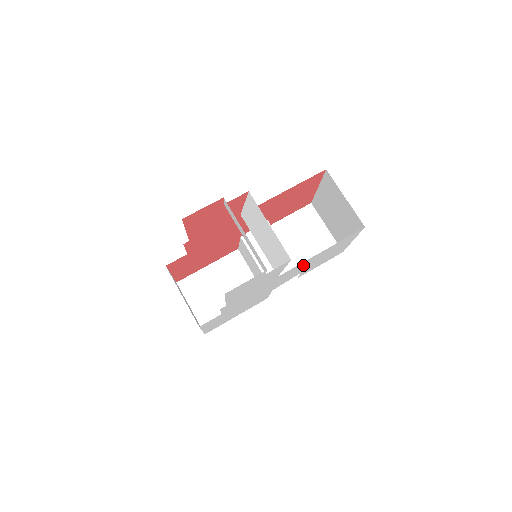
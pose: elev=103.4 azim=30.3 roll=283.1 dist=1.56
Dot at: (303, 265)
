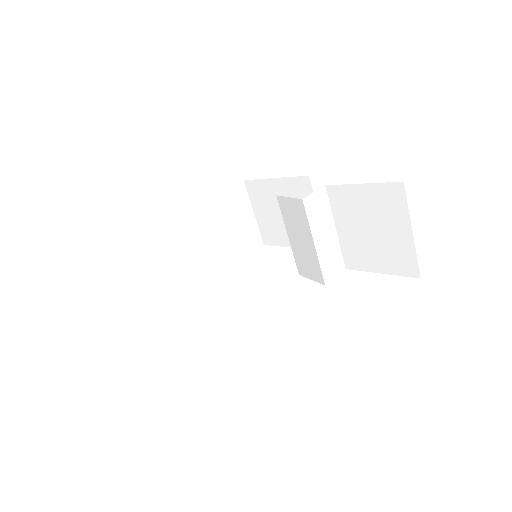
Dot at: occluded
